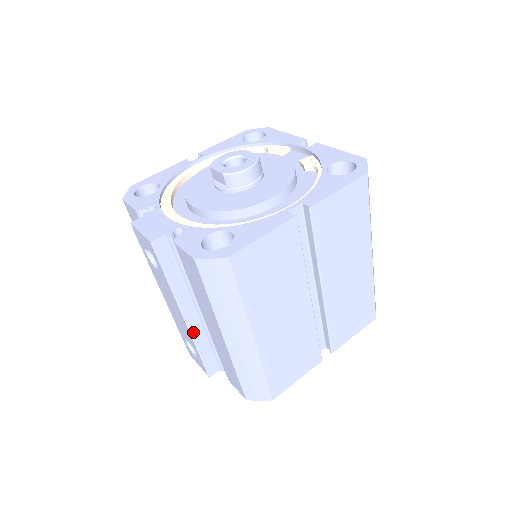
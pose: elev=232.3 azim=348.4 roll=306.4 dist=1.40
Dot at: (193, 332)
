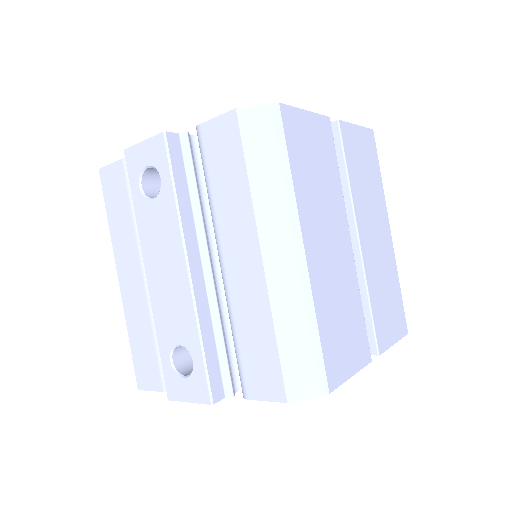
Dot at: (197, 300)
